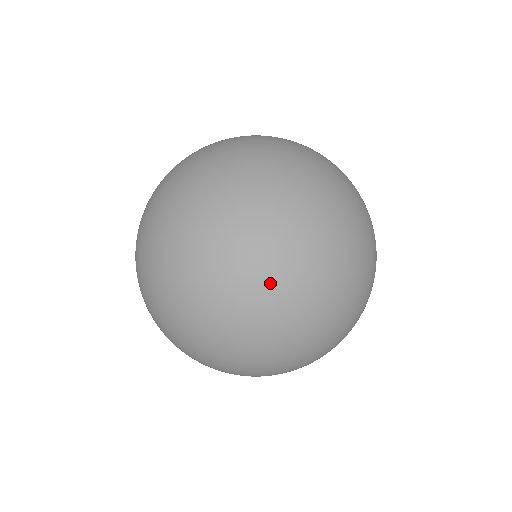
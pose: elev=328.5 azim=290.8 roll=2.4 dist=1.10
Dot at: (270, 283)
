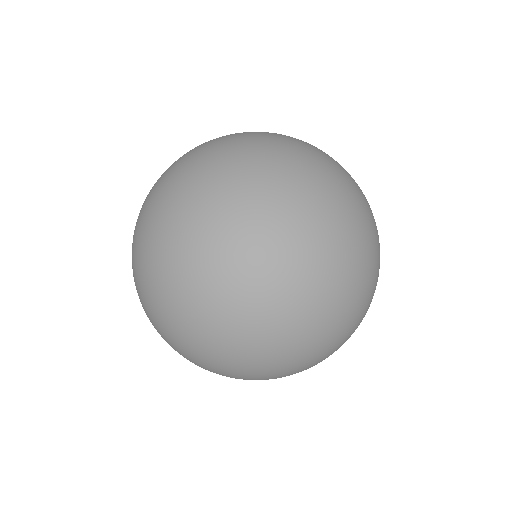
Dot at: (176, 313)
